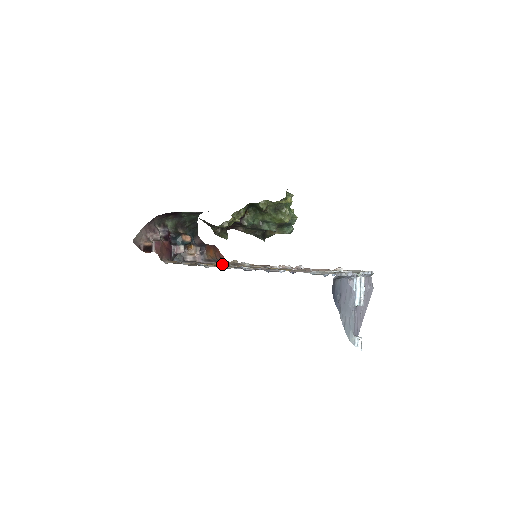
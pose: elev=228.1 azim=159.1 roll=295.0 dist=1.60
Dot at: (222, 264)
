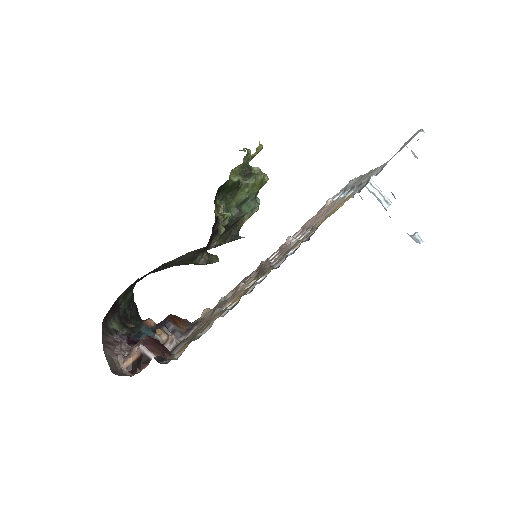
Dot at: (207, 319)
